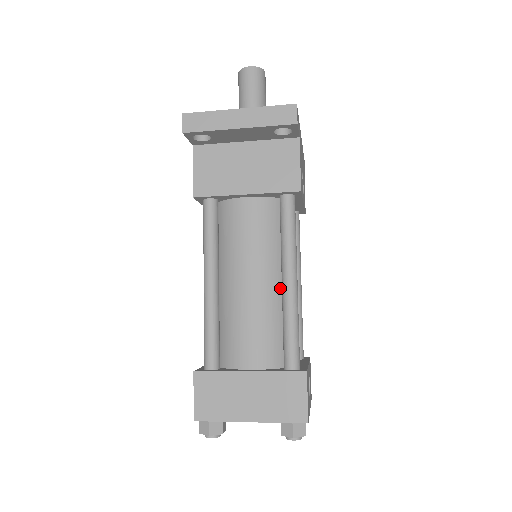
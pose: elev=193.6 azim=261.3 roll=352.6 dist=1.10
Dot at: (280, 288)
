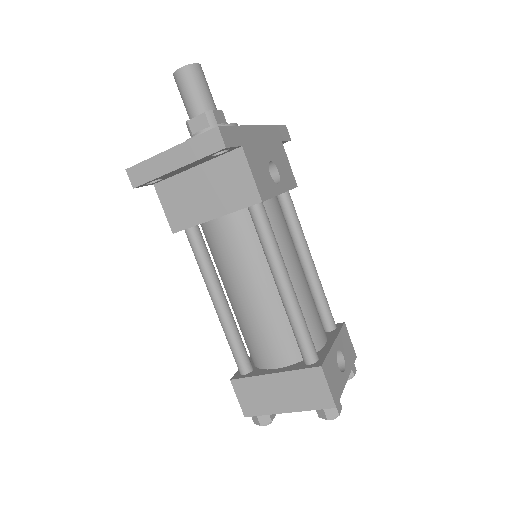
Dot at: occluded
